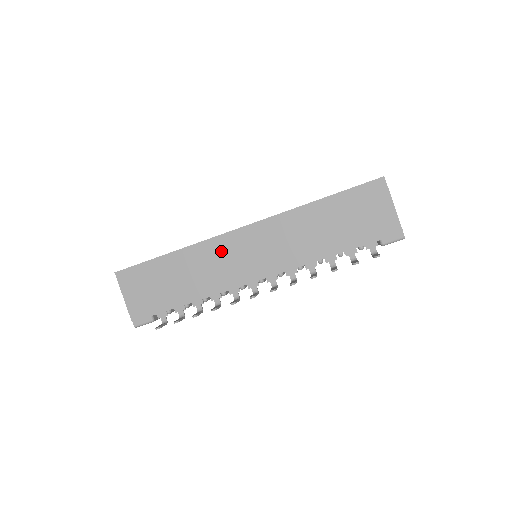
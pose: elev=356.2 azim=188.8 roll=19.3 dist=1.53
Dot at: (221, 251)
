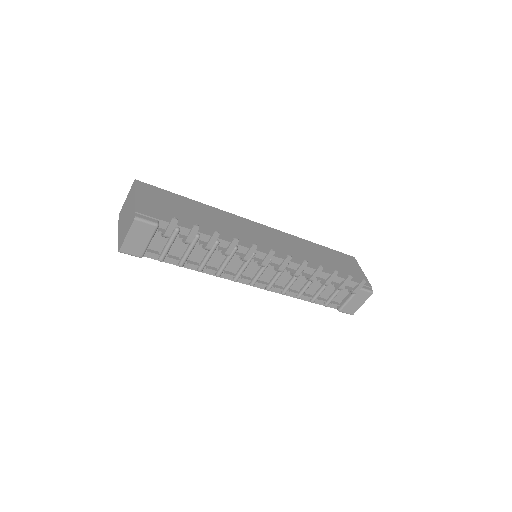
Dot at: (241, 224)
